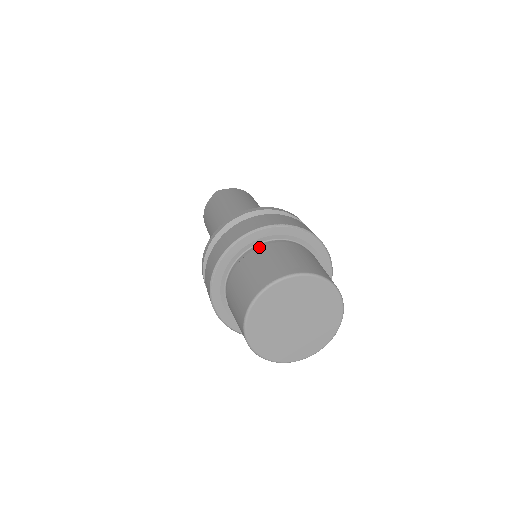
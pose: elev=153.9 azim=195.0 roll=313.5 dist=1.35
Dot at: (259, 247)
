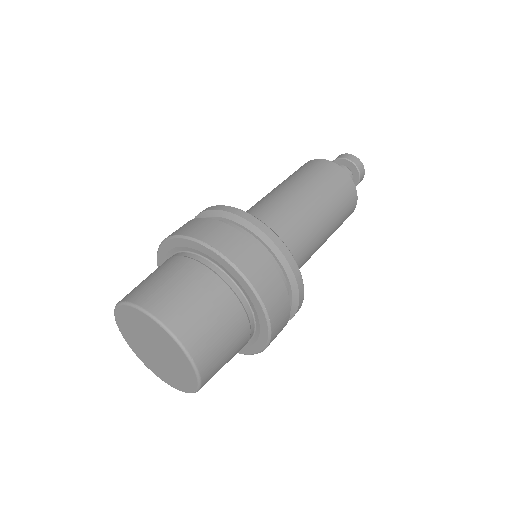
Dot at: (183, 256)
